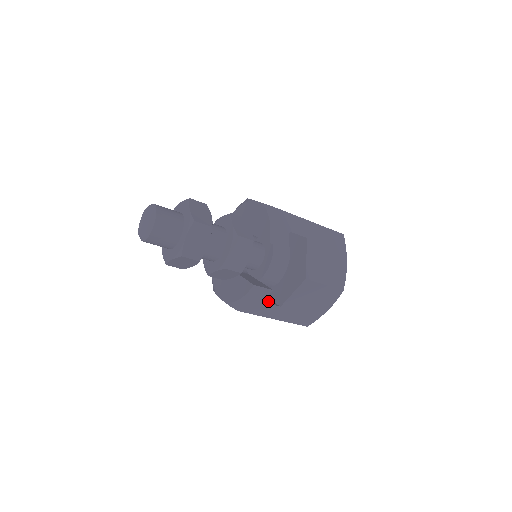
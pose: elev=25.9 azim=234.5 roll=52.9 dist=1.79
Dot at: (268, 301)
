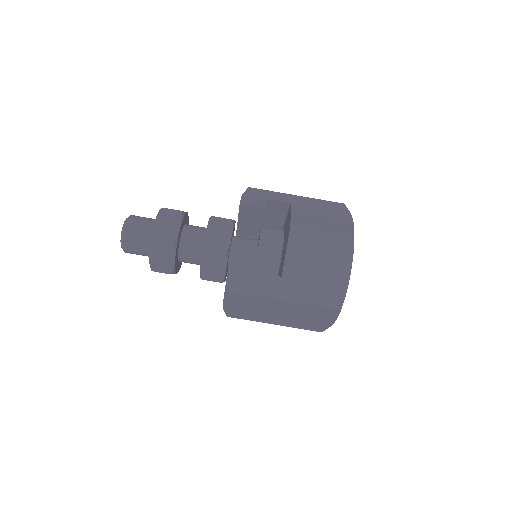
Dot at: occluded
